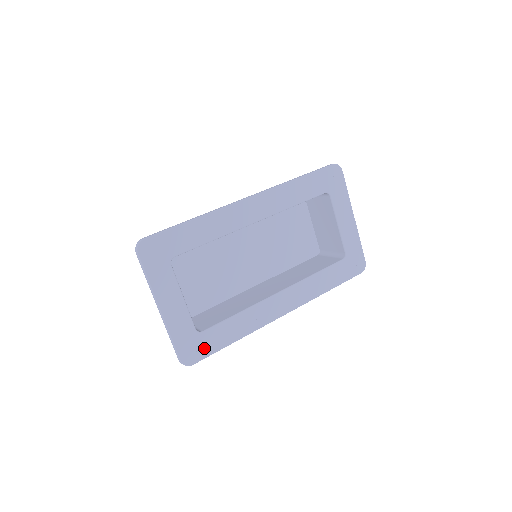
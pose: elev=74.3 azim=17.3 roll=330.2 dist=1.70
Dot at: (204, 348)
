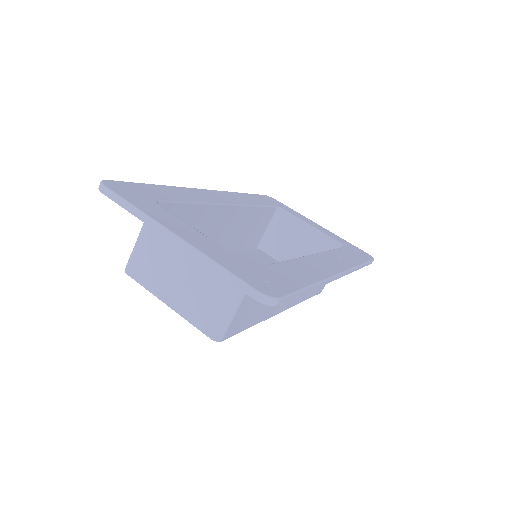
Dot at: (277, 283)
